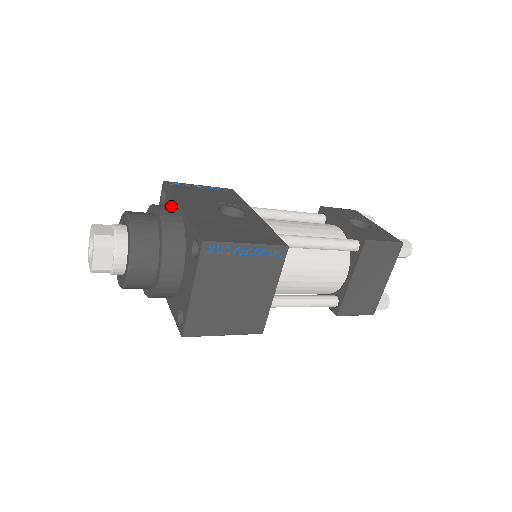
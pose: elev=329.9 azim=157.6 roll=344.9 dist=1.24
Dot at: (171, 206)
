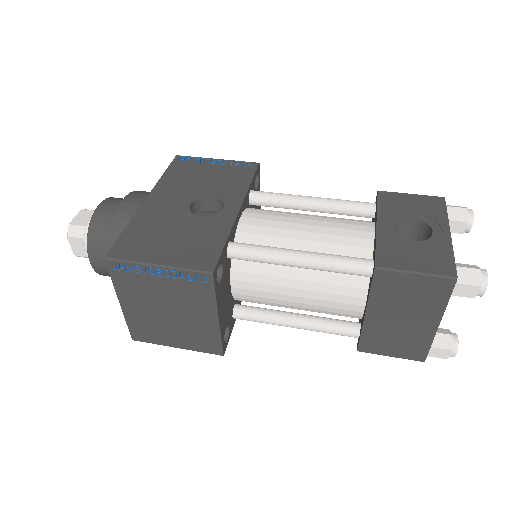
Dot at: (145, 195)
